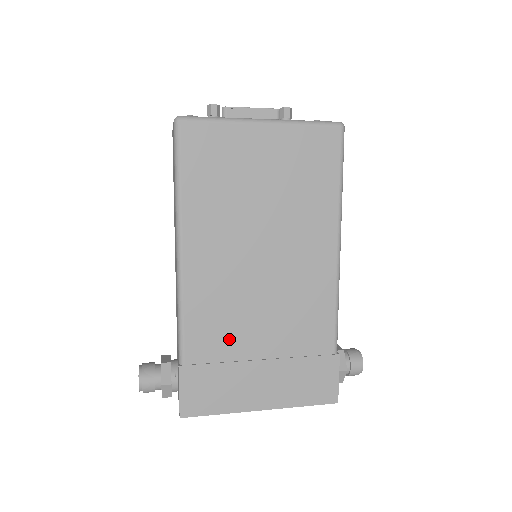
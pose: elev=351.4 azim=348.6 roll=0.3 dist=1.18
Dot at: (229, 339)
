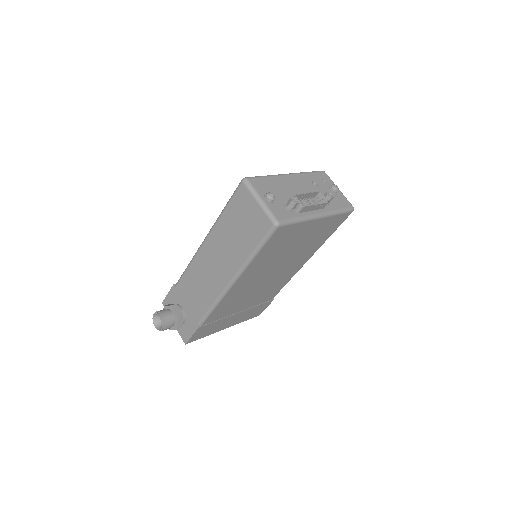
Dot at: (230, 310)
